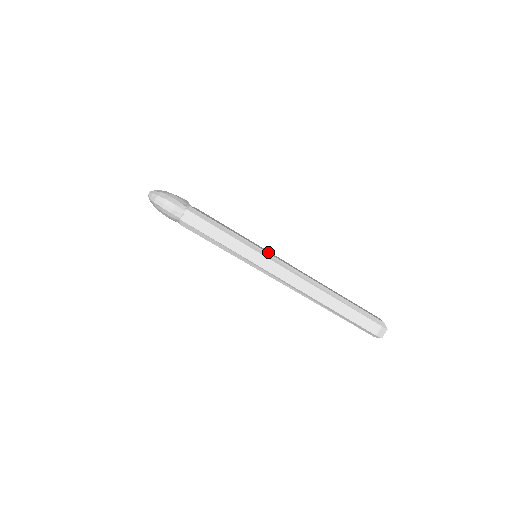
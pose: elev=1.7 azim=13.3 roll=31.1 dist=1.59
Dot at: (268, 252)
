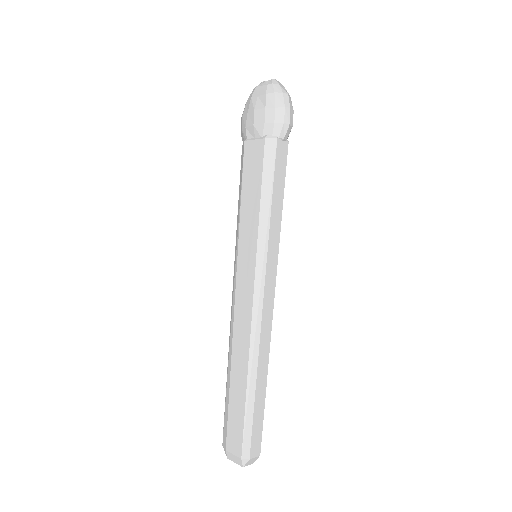
Dot at: occluded
